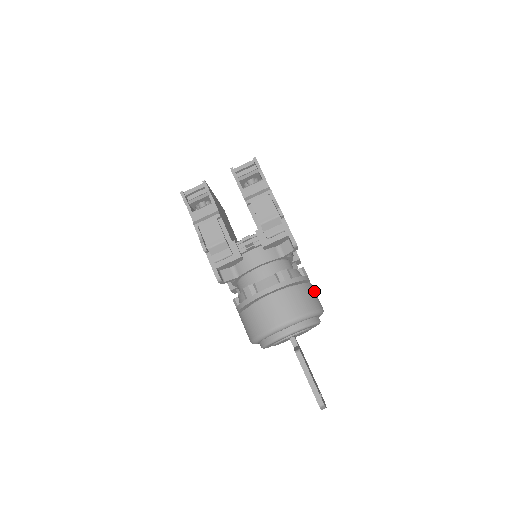
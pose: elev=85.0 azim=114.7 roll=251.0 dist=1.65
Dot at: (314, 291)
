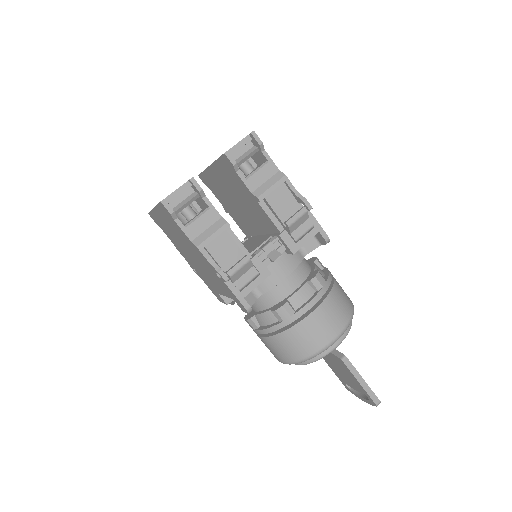
Dot at: occluded
